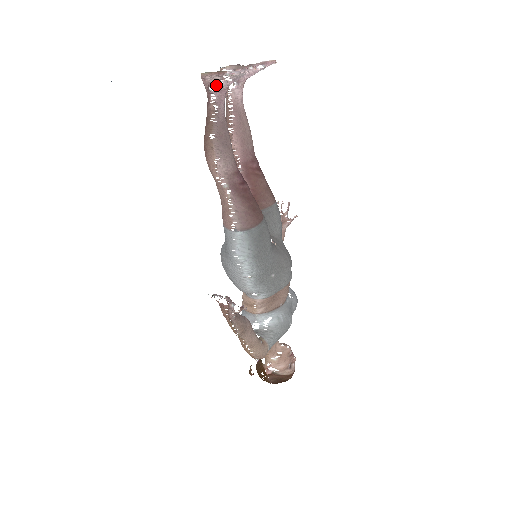
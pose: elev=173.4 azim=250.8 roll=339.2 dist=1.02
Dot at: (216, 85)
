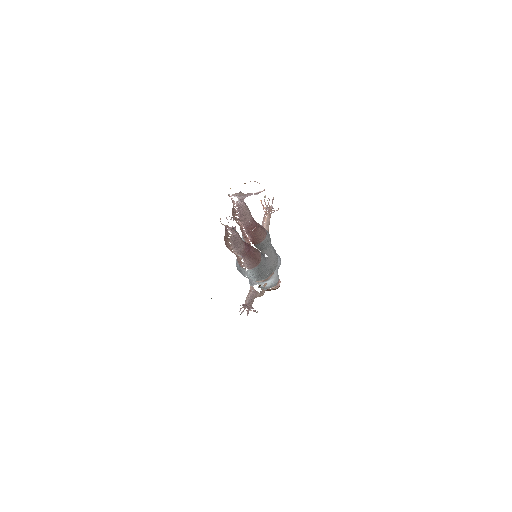
Dot at: (231, 227)
